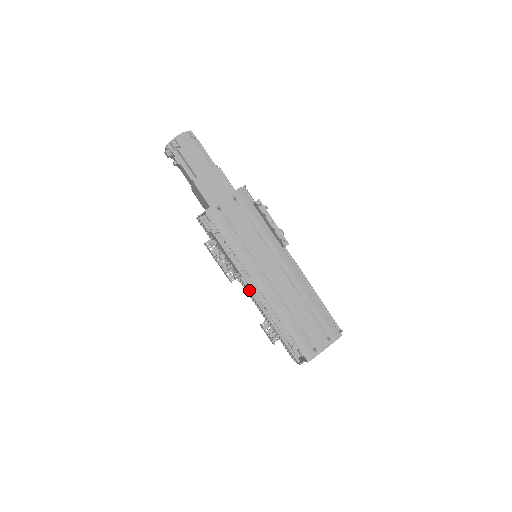
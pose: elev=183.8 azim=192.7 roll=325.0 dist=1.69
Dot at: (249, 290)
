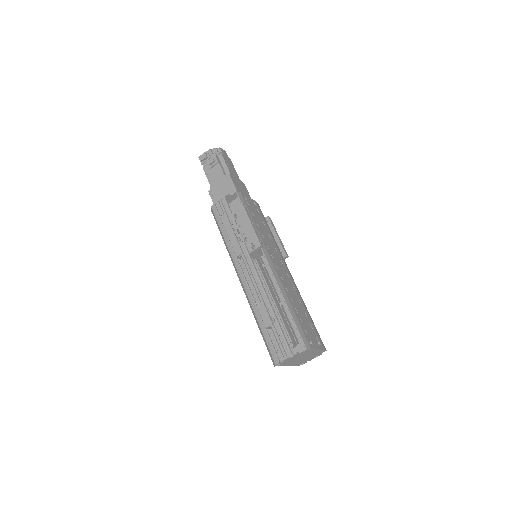
Dot at: (255, 268)
